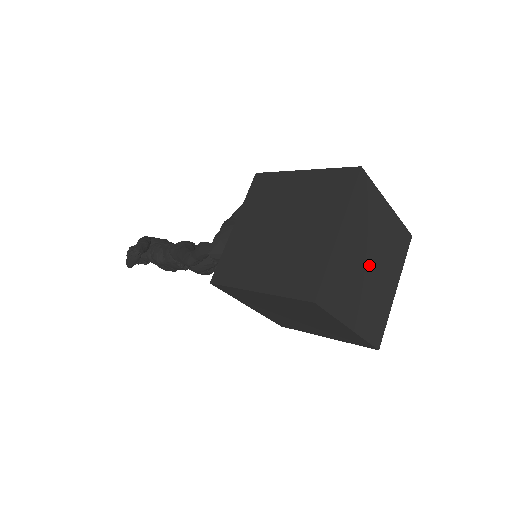
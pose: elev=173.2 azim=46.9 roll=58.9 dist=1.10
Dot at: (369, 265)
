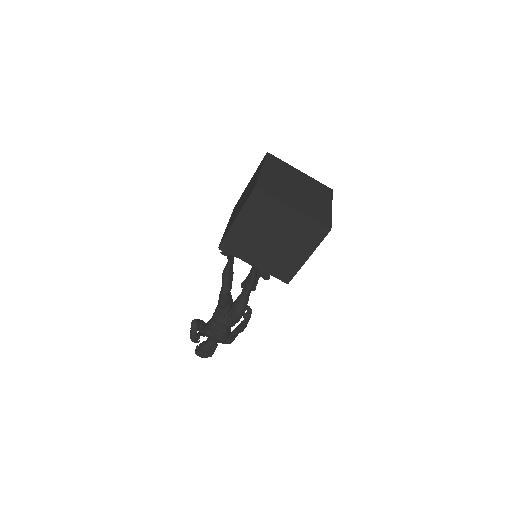
Dot at: (296, 188)
